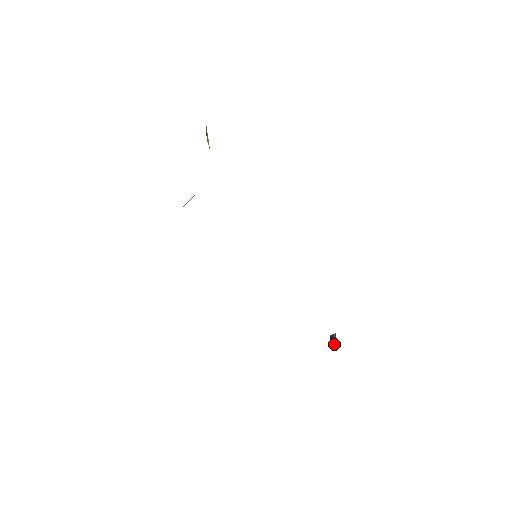
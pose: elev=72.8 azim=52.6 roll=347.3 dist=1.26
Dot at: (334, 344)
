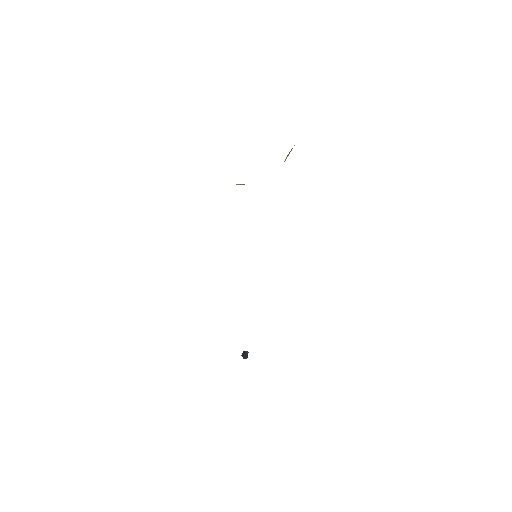
Dot at: (245, 358)
